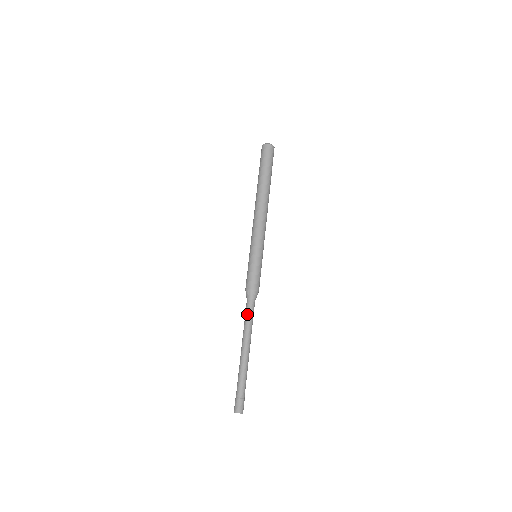
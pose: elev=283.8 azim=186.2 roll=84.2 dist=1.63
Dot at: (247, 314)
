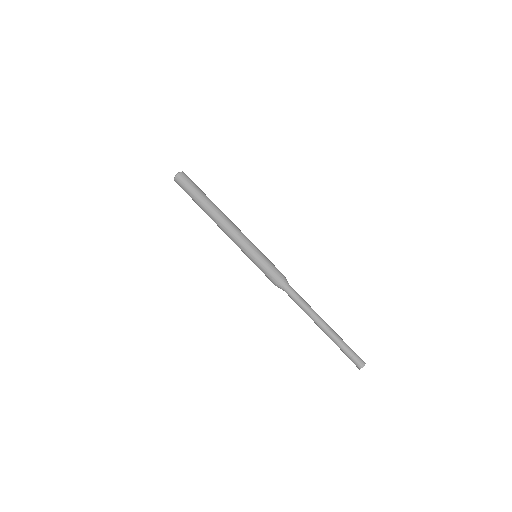
Dot at: (294, 300)
